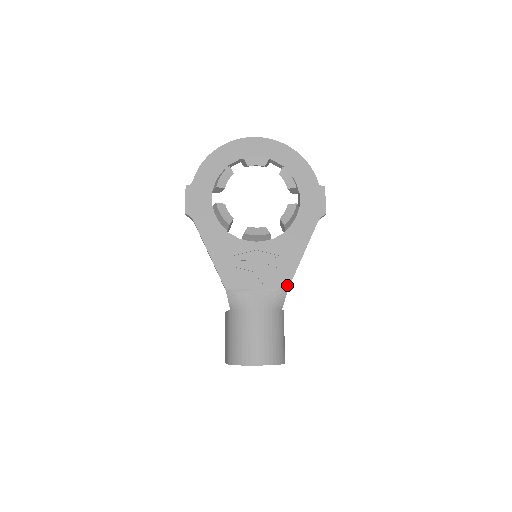
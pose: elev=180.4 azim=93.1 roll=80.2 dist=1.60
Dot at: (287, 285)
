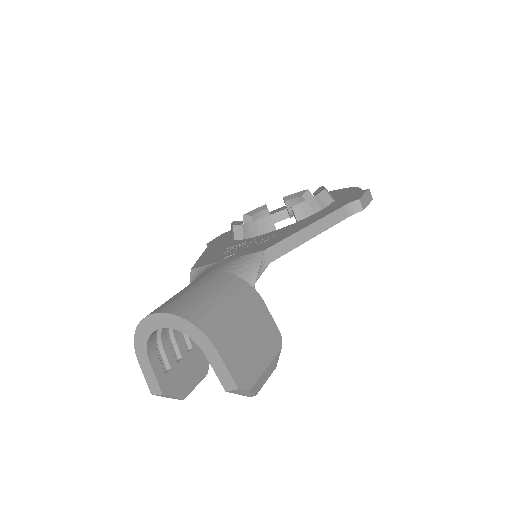
Dot at: (266, 248)
